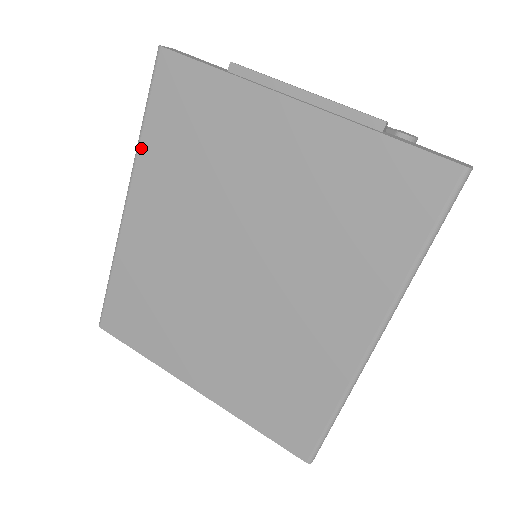
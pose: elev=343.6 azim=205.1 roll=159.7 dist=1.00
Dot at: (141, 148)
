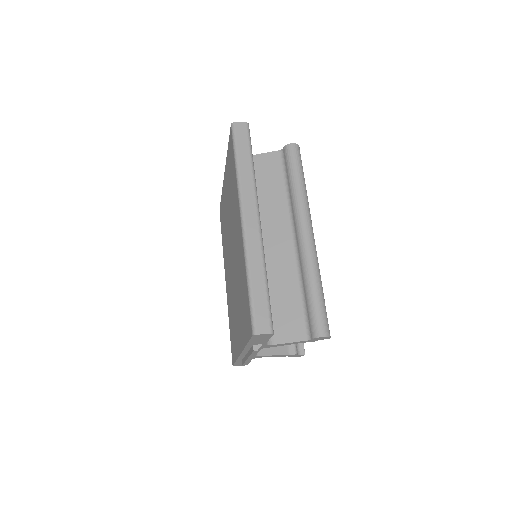
Dot at: (223, 252)
